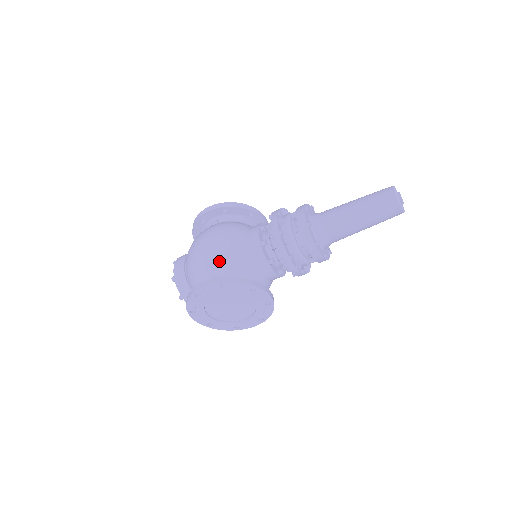
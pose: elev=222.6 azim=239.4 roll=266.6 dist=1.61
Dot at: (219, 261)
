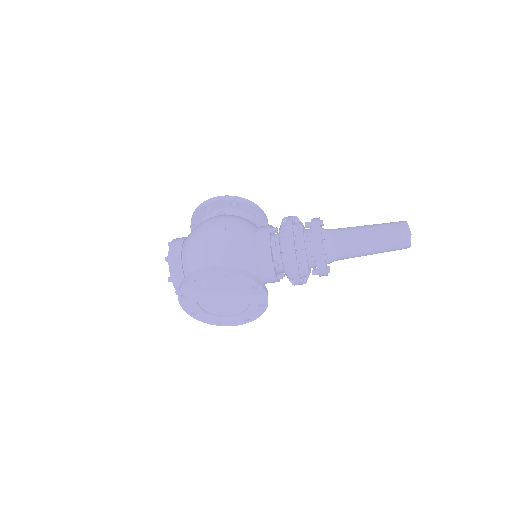
Dot at: (226, 251)
